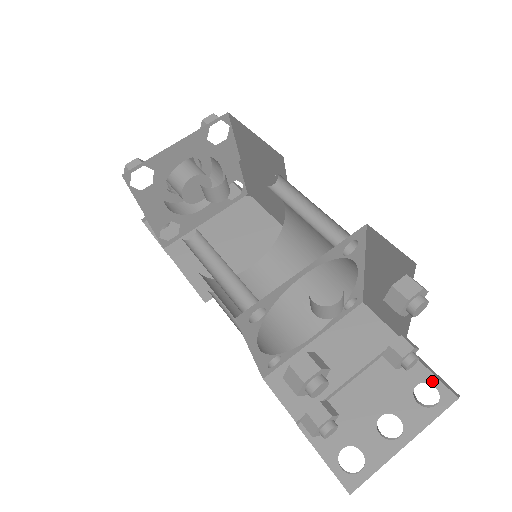
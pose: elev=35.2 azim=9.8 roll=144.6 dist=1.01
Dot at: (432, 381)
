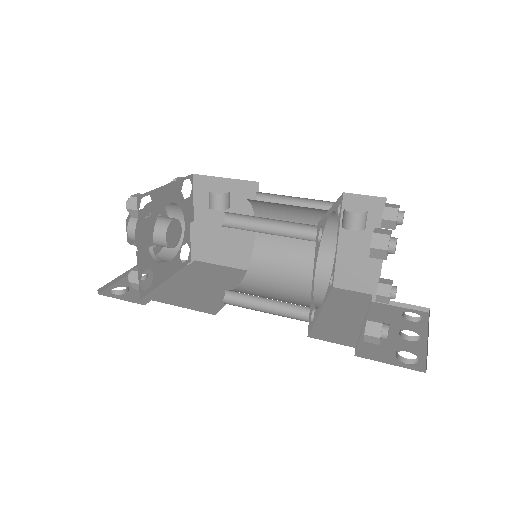
Dot at: (408, 311)
